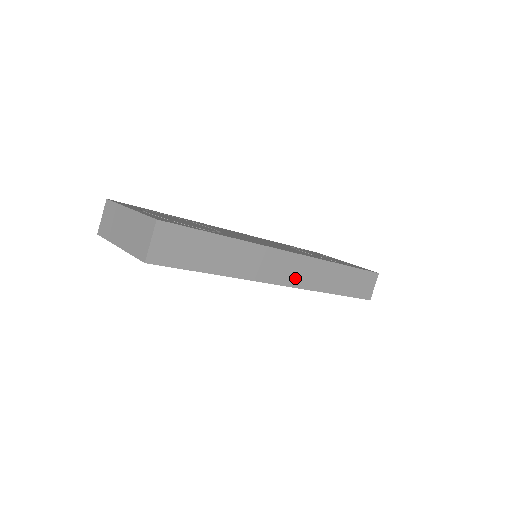
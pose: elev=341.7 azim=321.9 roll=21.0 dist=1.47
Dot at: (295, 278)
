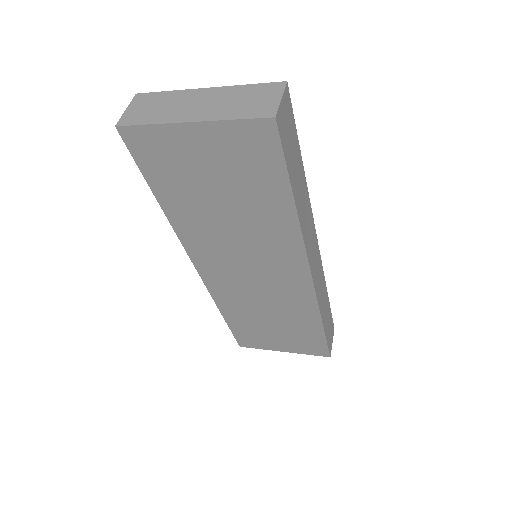
Dot at: (315, 275)
